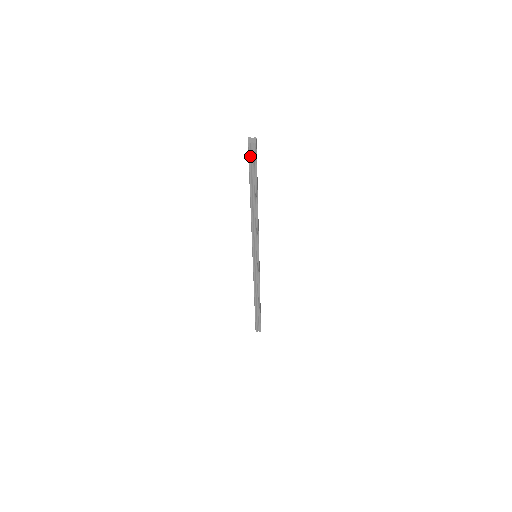
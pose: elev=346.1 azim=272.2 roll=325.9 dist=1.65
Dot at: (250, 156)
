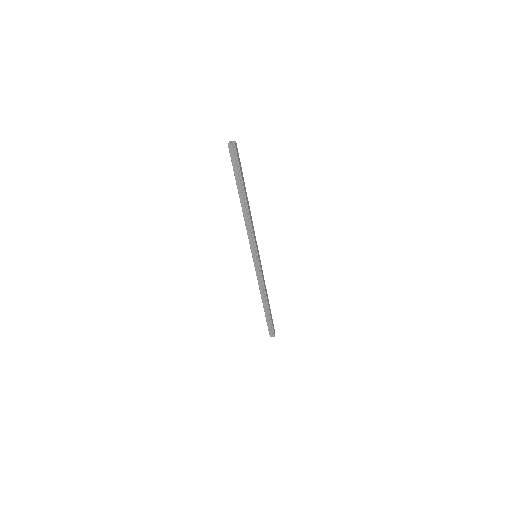
Dot at: (232, 157)
